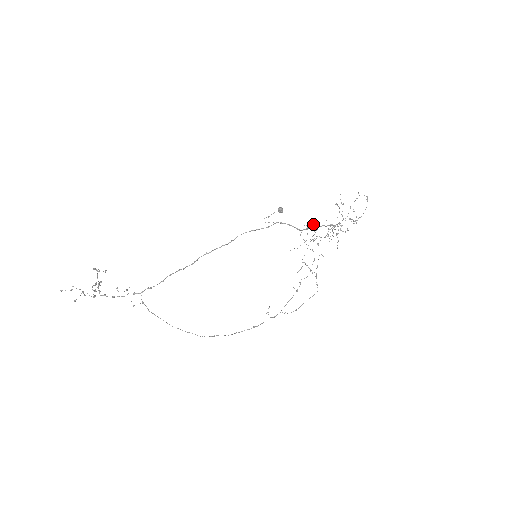
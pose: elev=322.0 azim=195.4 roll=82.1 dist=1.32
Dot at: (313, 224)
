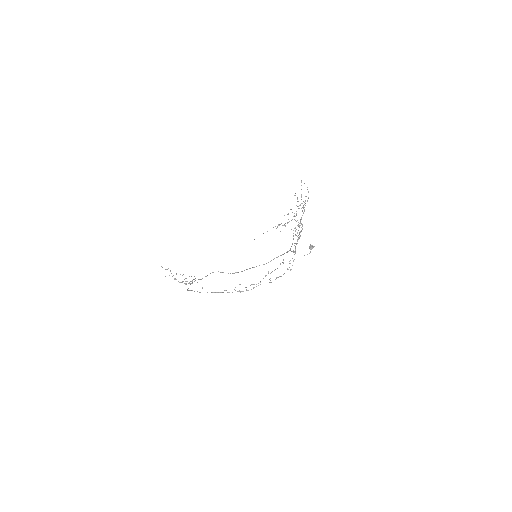
Dot at: occluded
